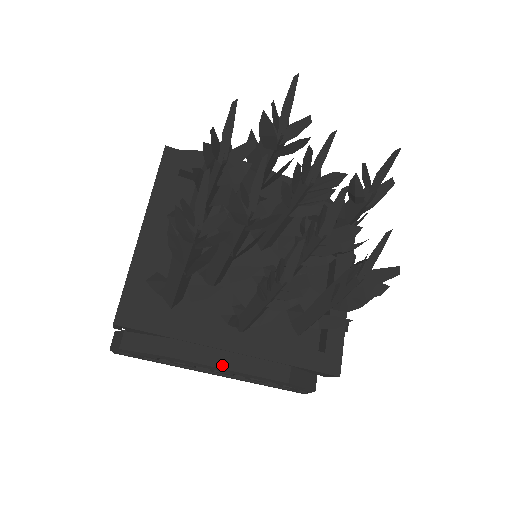
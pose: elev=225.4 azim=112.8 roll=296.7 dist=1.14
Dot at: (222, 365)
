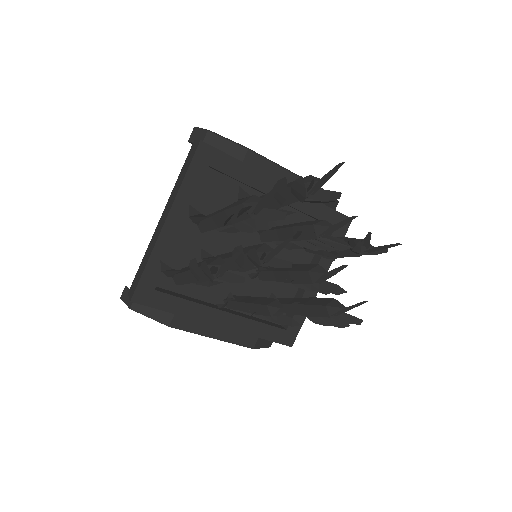
Dot at: (208, 334)
